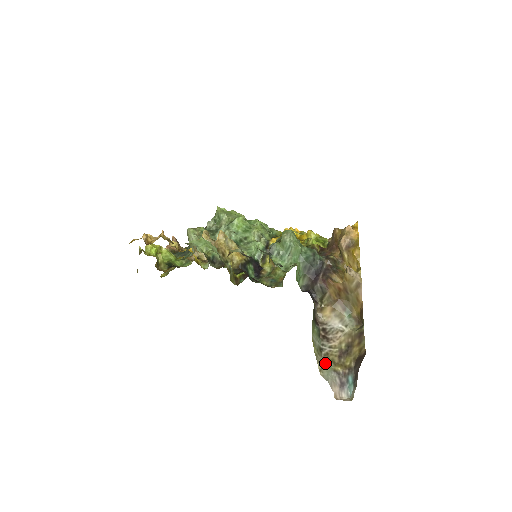
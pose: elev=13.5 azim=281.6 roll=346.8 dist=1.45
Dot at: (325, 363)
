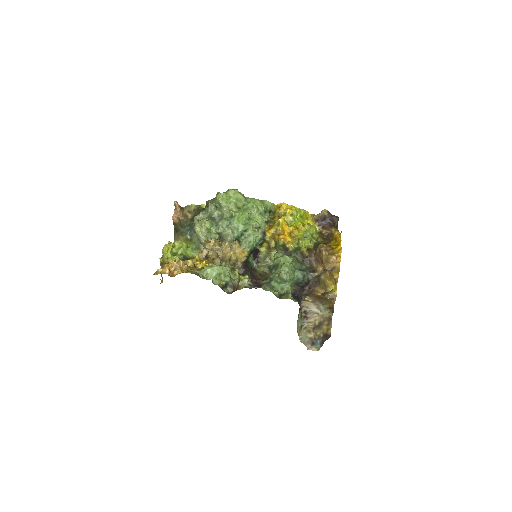
Dot at: (304, 334)
